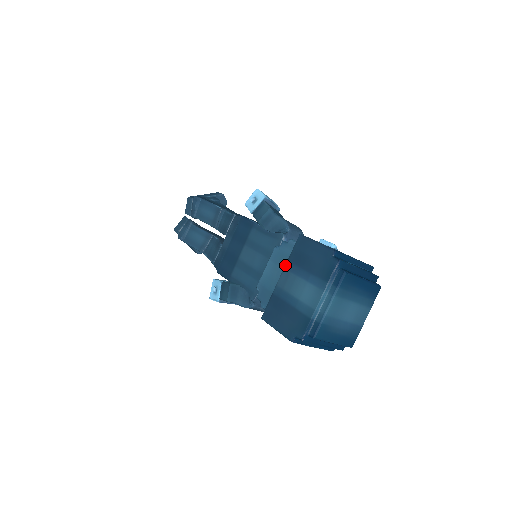
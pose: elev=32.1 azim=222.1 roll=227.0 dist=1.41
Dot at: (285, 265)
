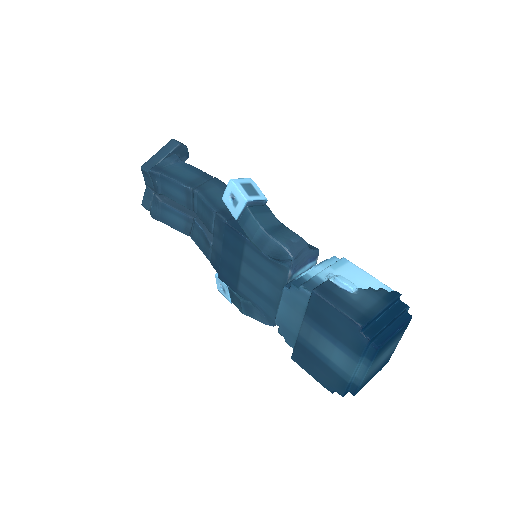
Dot at: (303, 318)
